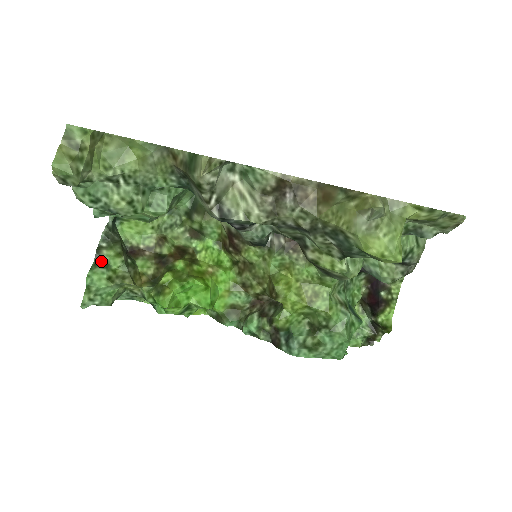
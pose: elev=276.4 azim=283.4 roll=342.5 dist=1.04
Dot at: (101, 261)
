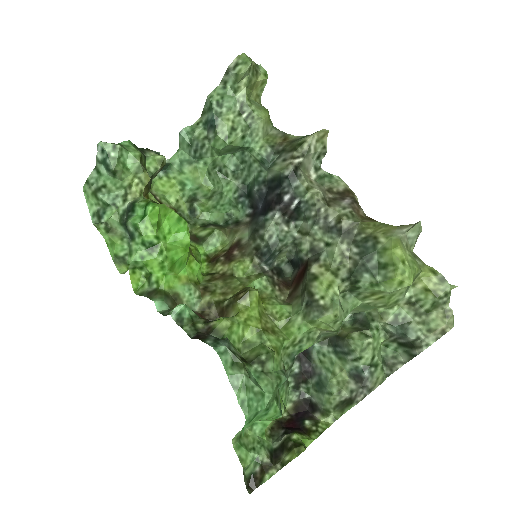
Dot at: (143, 153)
